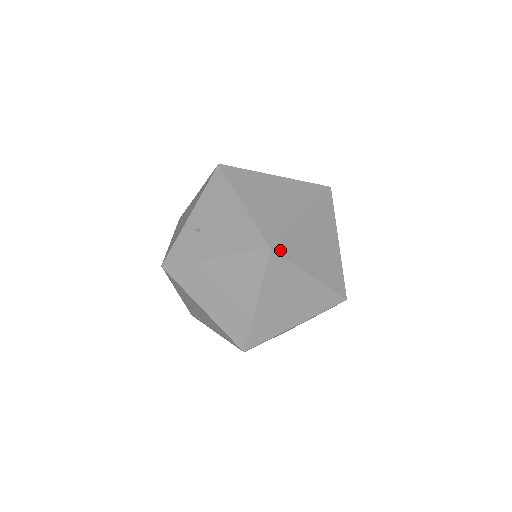
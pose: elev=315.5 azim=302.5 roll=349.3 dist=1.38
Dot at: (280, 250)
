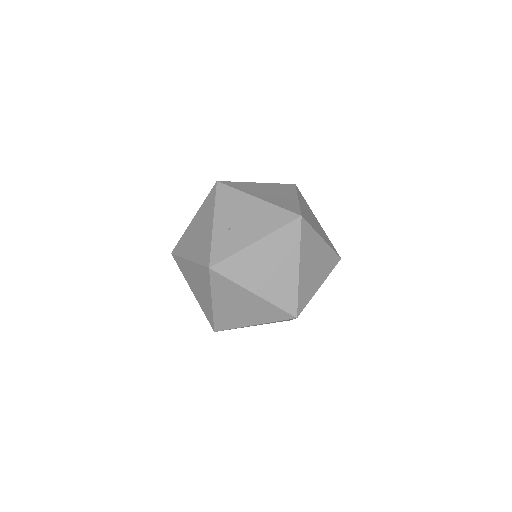
Dot at: (305, 218)
